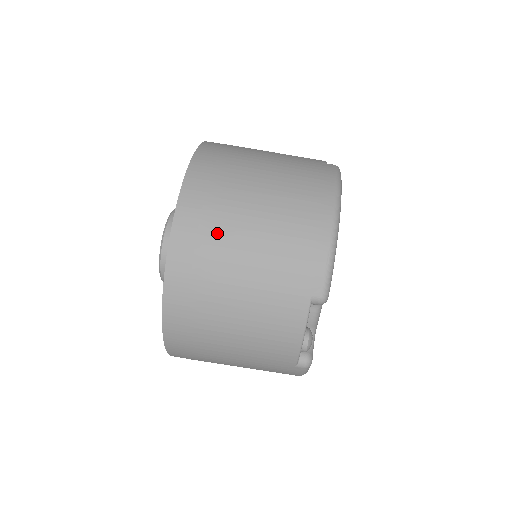
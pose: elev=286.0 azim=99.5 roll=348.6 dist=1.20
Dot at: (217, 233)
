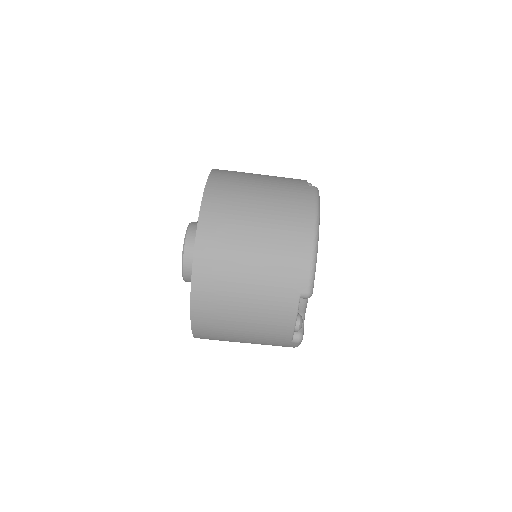
Dot at: (228, 251)
